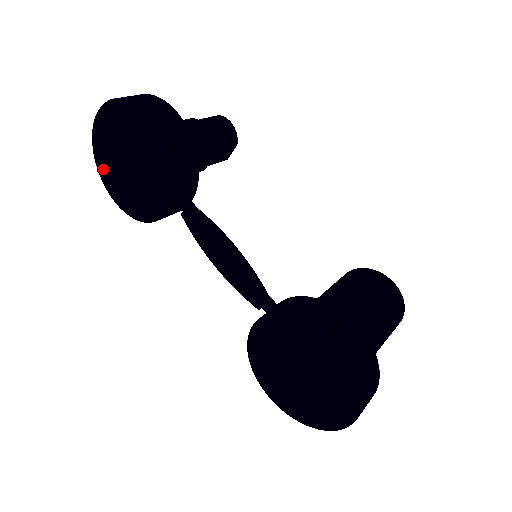
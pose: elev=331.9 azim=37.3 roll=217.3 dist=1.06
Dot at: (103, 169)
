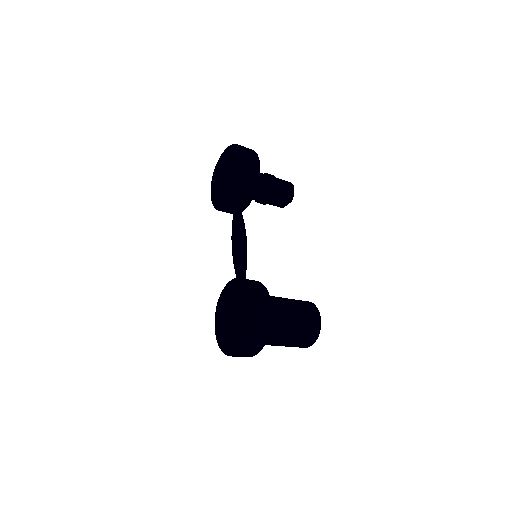
Dot at: (215, 175)
